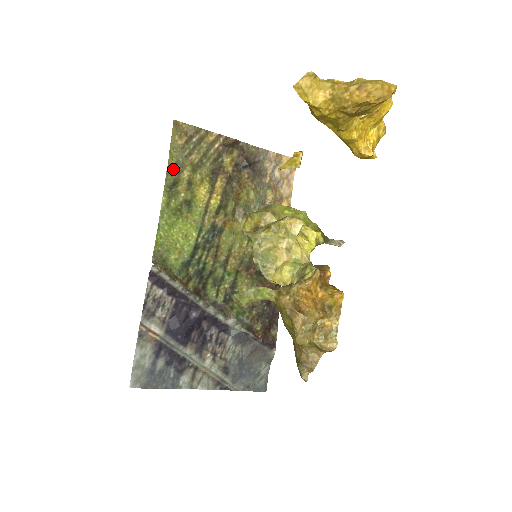
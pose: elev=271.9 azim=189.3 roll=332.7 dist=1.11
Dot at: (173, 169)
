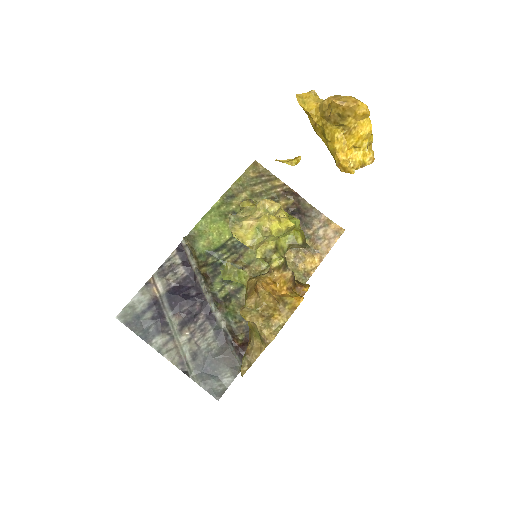
Dot at: (236, 187)
